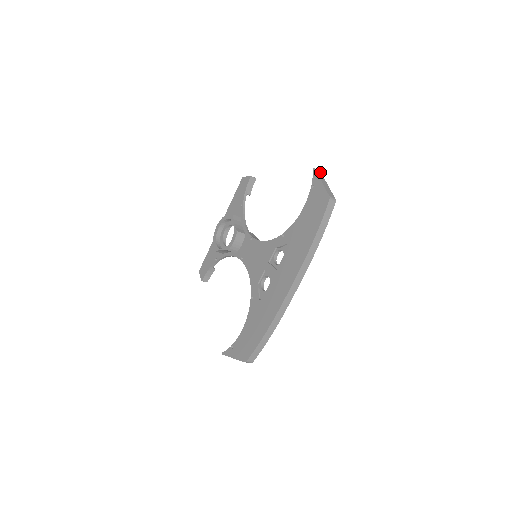
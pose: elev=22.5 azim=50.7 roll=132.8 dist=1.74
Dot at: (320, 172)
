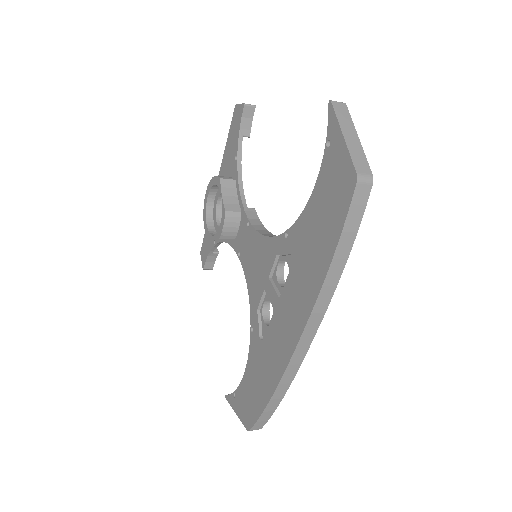
Dot at: (344, 106)
